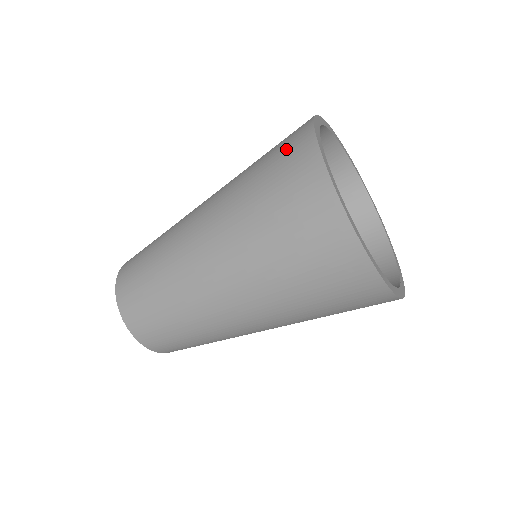
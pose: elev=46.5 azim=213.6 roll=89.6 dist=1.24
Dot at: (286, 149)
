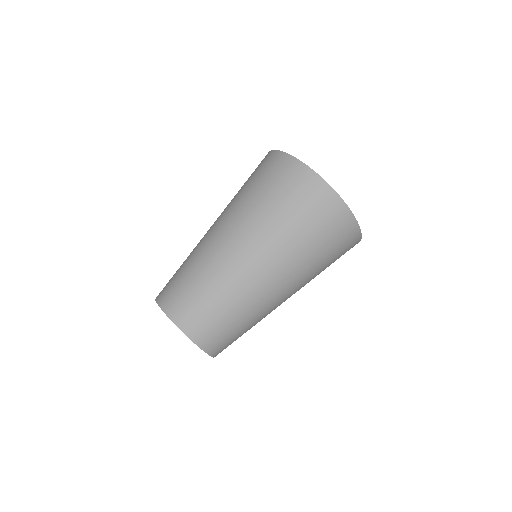
Dot at: (322, 211)
